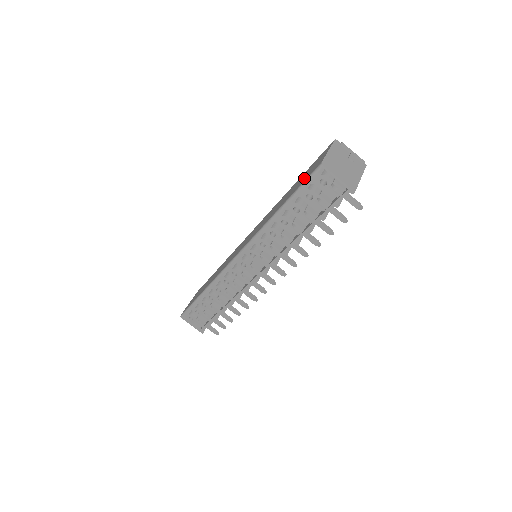
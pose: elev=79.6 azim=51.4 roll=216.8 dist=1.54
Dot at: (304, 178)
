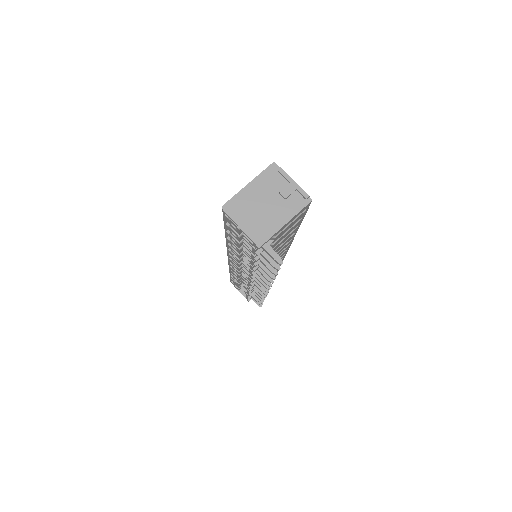
Dot at: occluded
